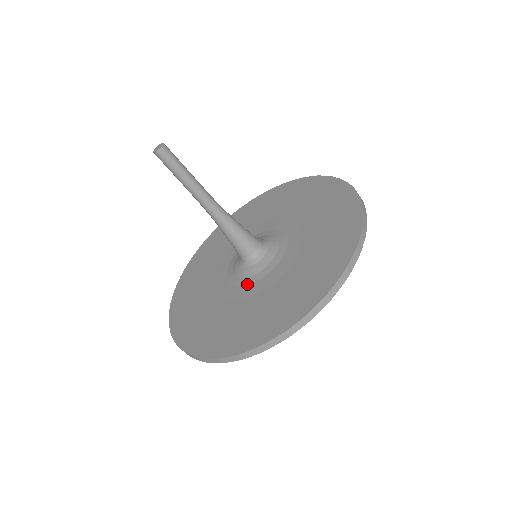
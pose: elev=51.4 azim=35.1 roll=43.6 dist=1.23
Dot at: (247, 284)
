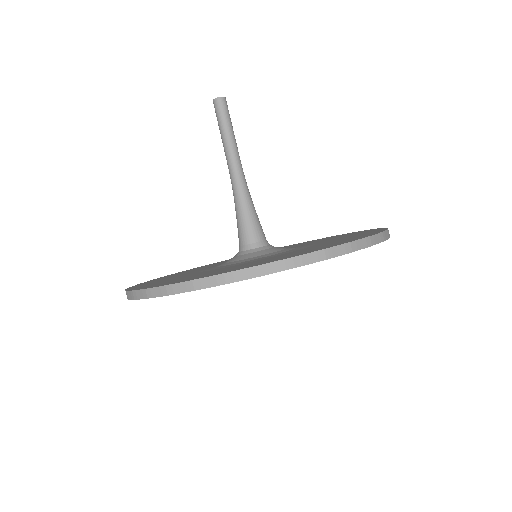
Dot at: (283, 251)
